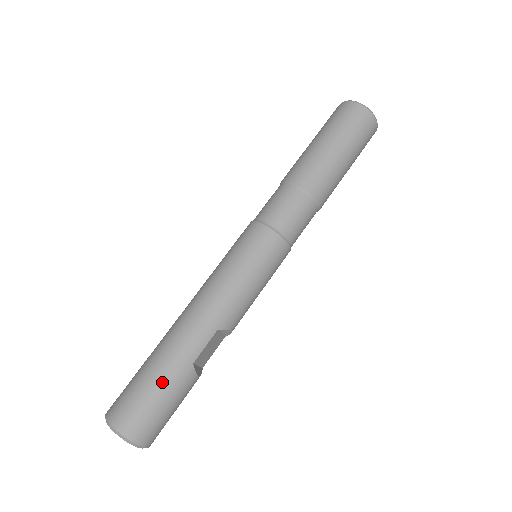
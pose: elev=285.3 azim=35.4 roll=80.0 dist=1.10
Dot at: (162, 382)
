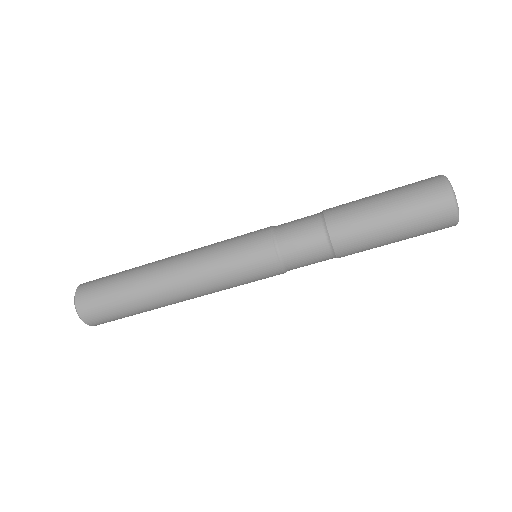
Dot at: (133, 314)
